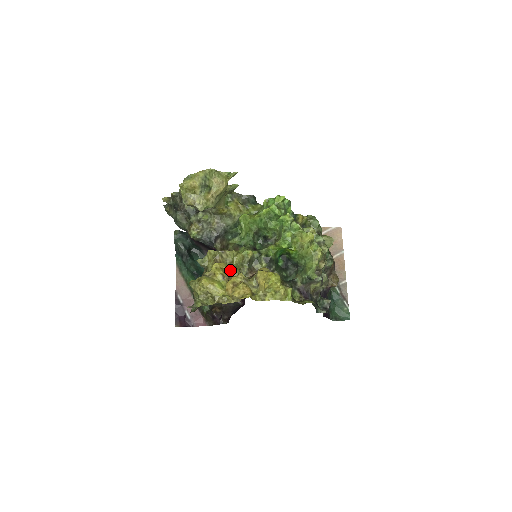
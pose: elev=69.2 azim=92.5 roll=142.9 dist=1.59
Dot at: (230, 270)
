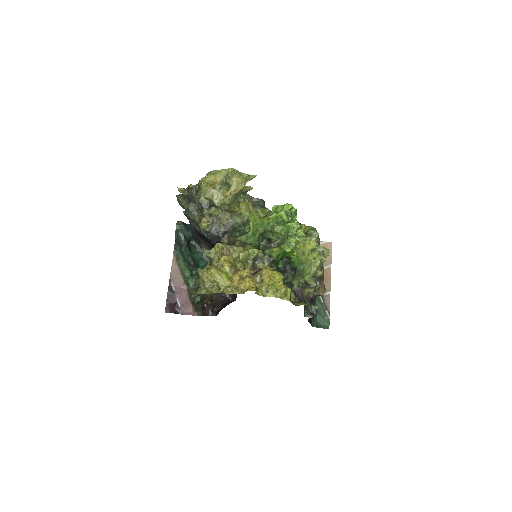
Dot at: (236, 264)
